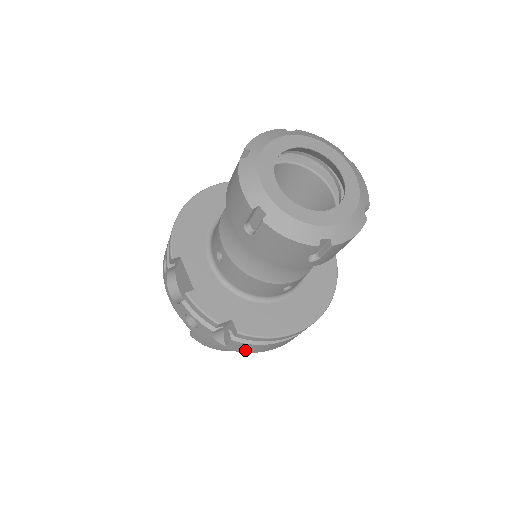
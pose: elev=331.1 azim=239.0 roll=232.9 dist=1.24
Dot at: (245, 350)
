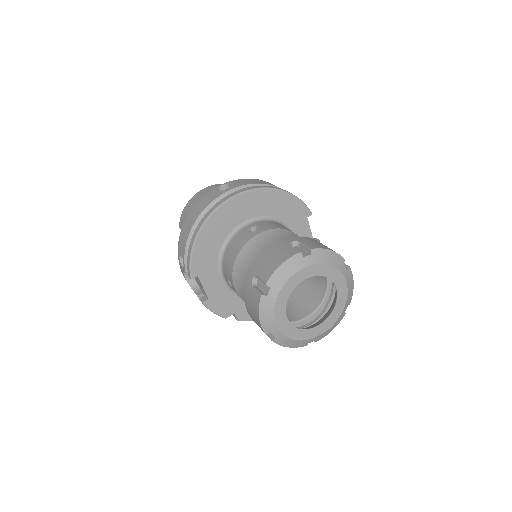
Dot at: occluded
